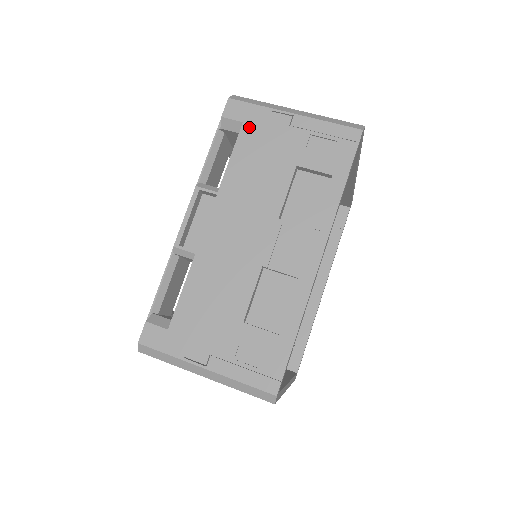
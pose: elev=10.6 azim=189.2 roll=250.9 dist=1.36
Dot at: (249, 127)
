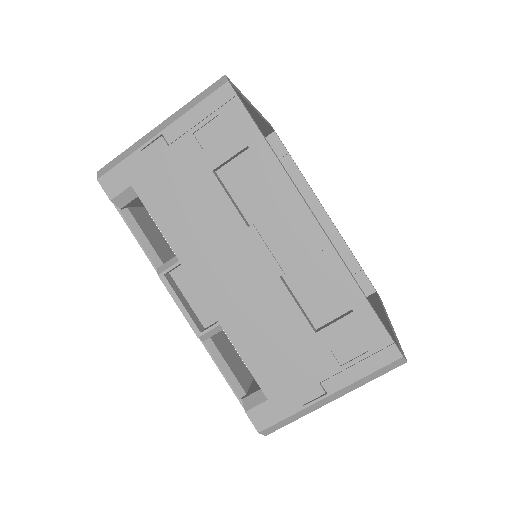
Dot at: (140, 184)
